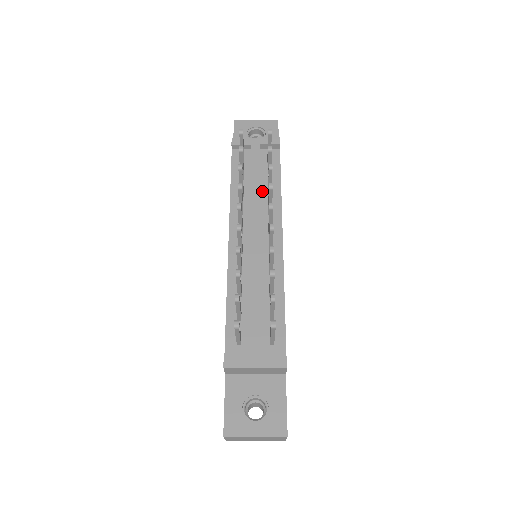
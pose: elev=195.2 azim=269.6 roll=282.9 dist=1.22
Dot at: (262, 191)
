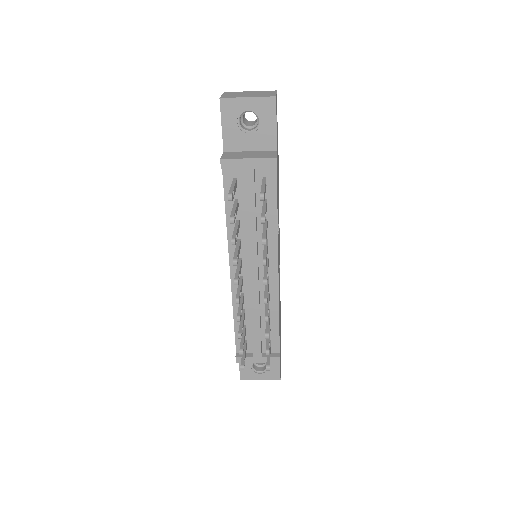
Dot at: (258, 221)
